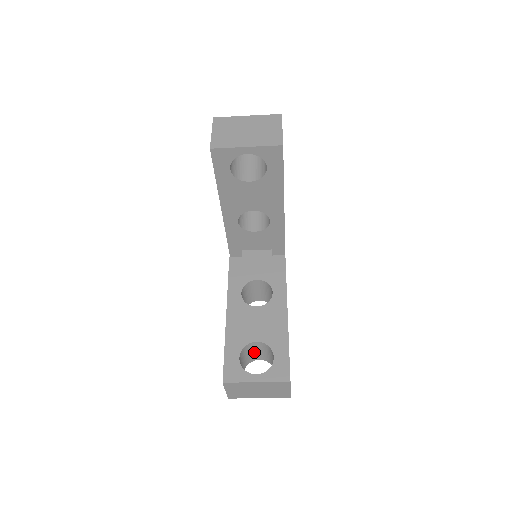
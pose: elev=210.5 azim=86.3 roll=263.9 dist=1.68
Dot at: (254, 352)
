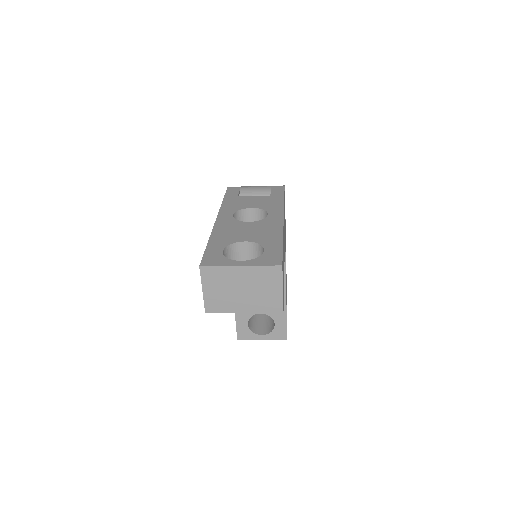
Dot at: occluded
